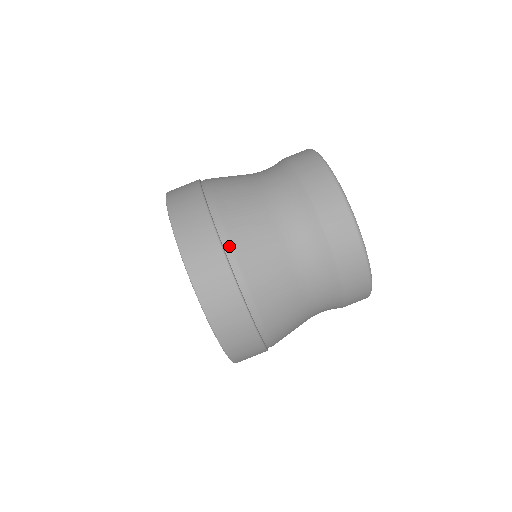
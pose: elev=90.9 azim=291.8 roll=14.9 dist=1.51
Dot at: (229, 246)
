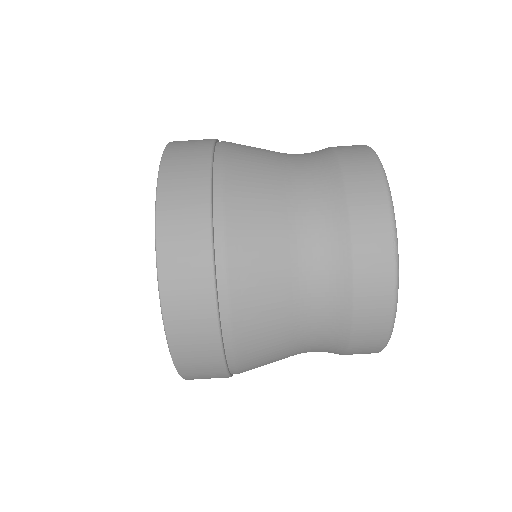
Dot at: (221, 230)
